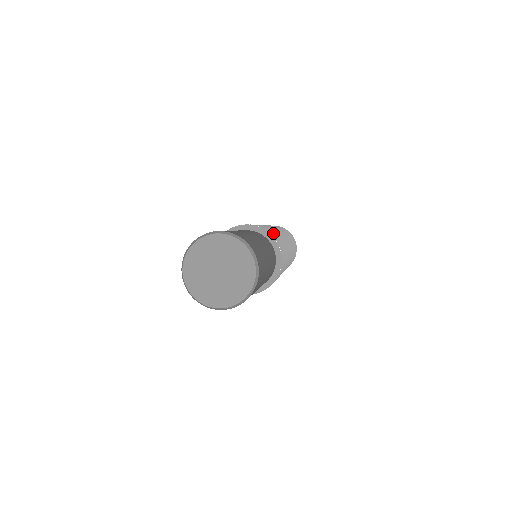
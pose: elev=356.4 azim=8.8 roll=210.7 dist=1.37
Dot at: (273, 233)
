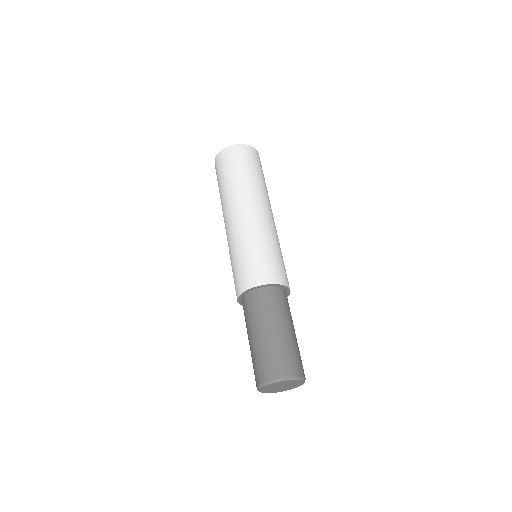
Dot at: (278, 267)
